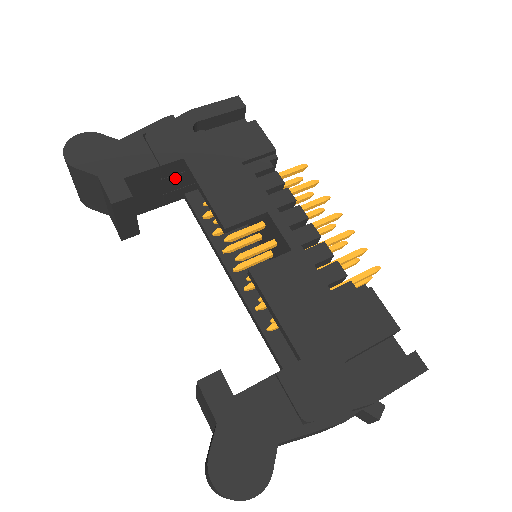
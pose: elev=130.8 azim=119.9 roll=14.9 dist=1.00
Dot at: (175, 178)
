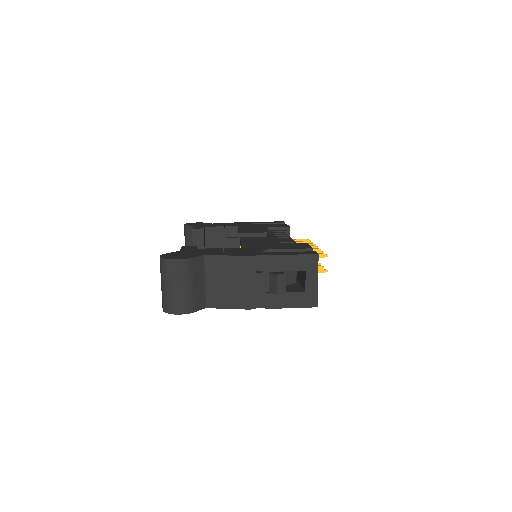
Dot at: (233, 241)
